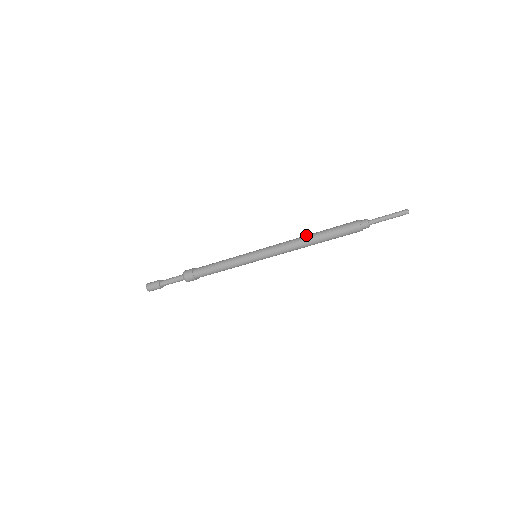
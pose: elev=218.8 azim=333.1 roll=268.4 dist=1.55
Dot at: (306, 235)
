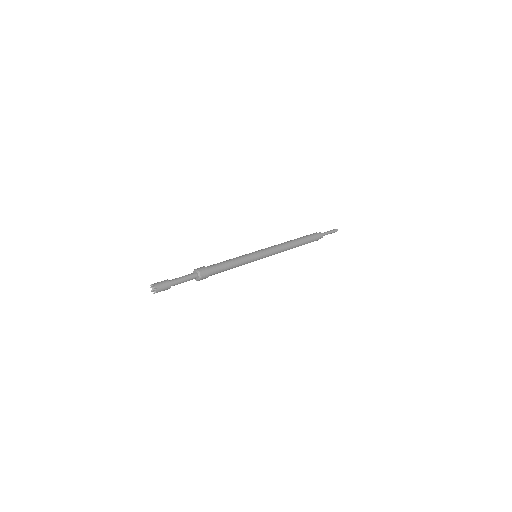
Dot at: (290, 241)
